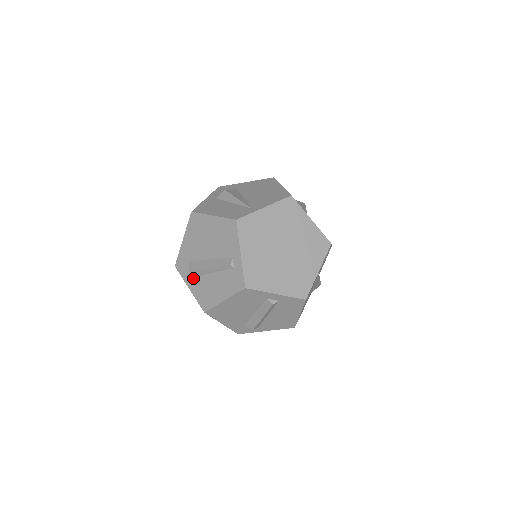
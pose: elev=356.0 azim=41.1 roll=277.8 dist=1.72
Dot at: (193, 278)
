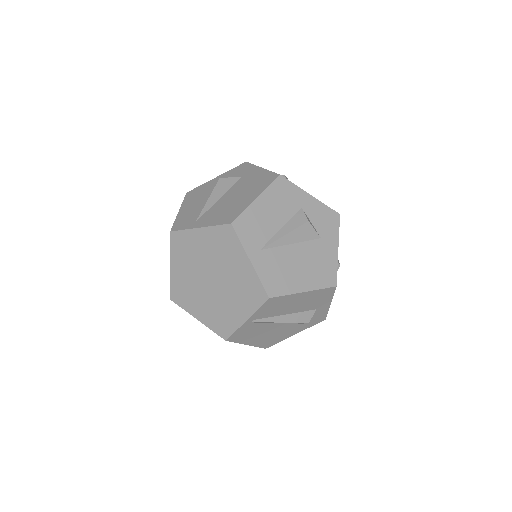
Dot at: occluded
